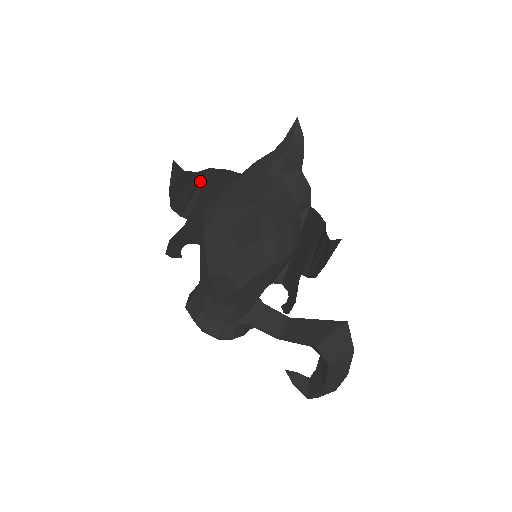
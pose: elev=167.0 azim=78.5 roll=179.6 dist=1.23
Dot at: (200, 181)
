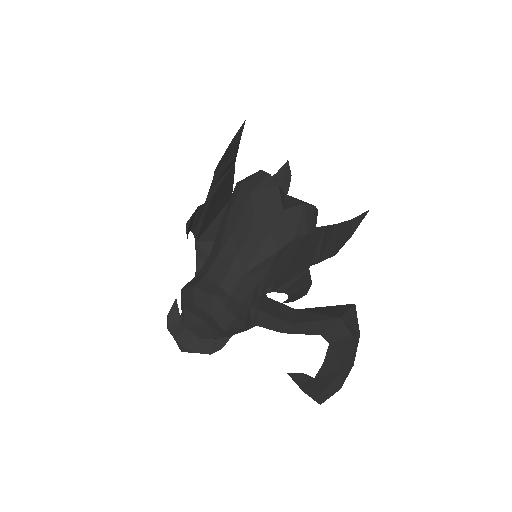
Dot at: (229, 168)
